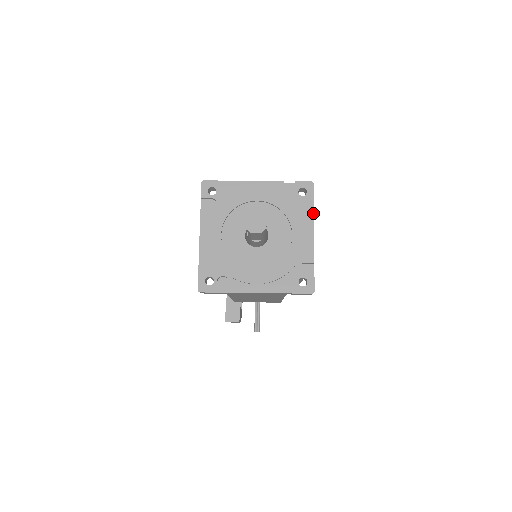
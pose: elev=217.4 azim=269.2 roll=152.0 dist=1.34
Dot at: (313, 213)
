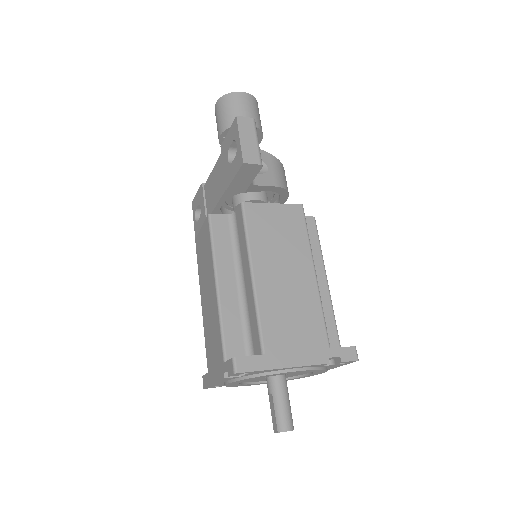
Dot at: occluded
